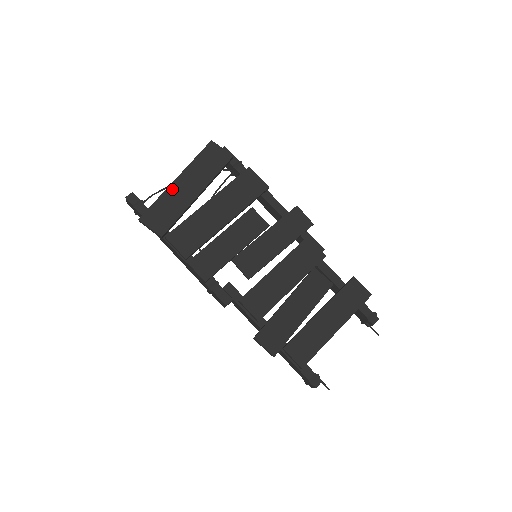
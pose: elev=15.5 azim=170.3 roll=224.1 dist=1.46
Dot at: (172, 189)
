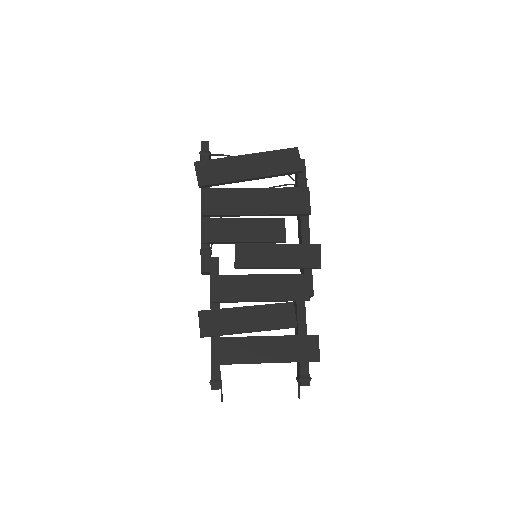
Dot at: (237, 159)
